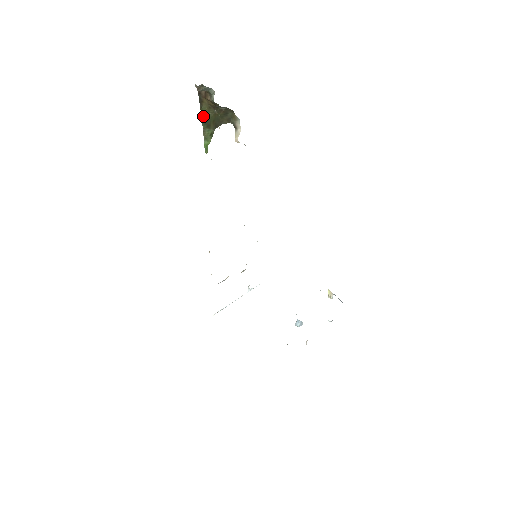
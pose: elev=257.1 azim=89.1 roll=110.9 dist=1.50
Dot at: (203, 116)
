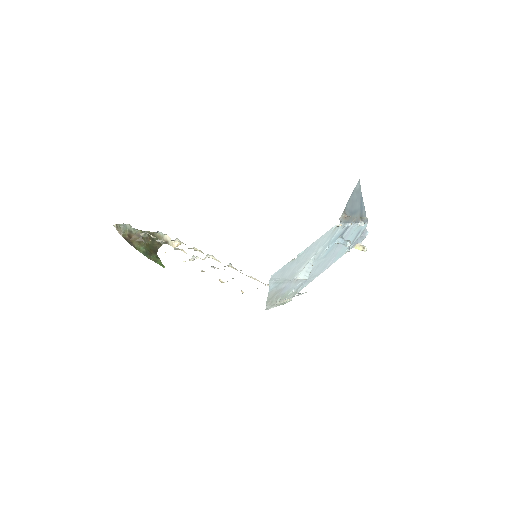
Dot at: (141, 252)
